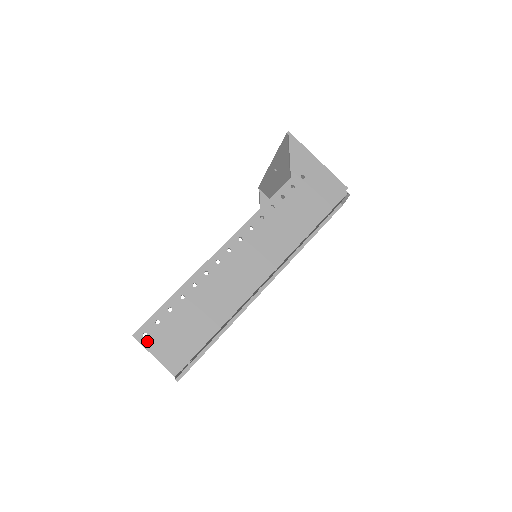
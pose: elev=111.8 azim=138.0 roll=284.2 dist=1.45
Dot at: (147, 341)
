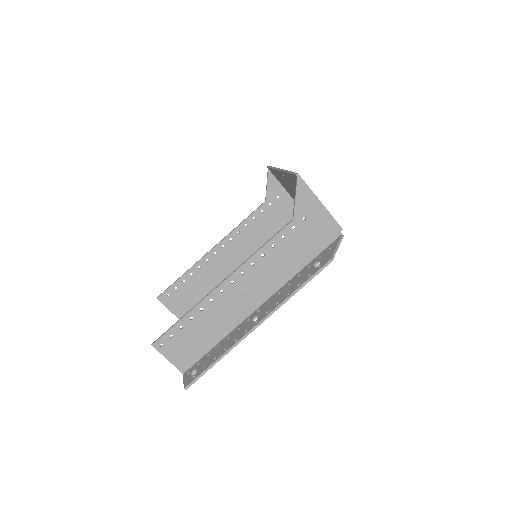
Dot at: (163, 349)
